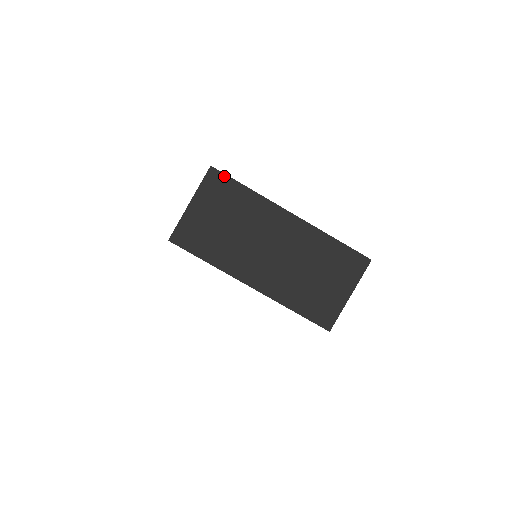
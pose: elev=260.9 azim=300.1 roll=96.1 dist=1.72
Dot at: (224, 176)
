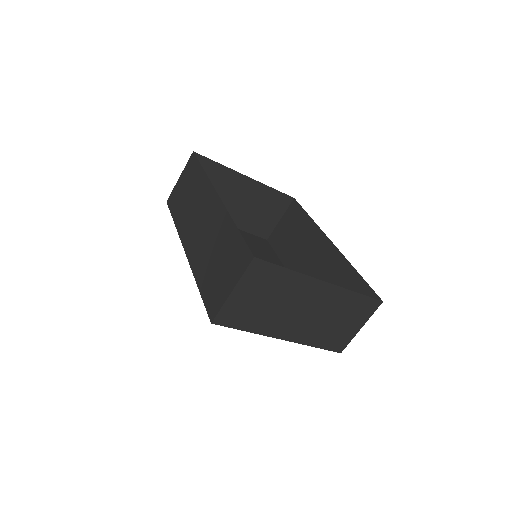
Dot at: (267, 264)
